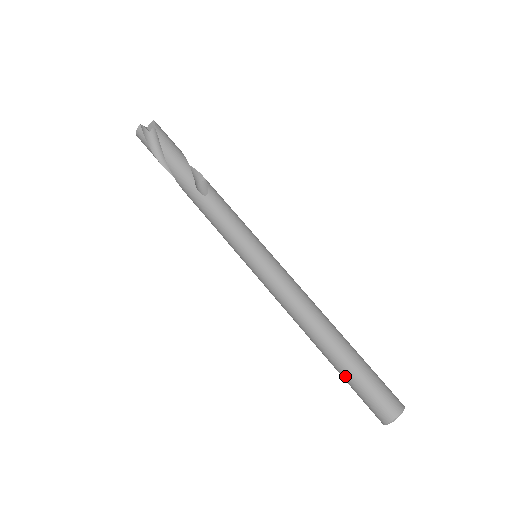
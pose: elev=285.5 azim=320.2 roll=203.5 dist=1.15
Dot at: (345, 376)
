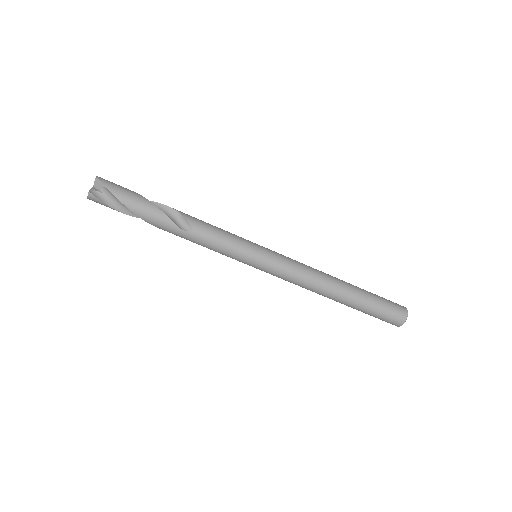
Dot at: (361, 311)
